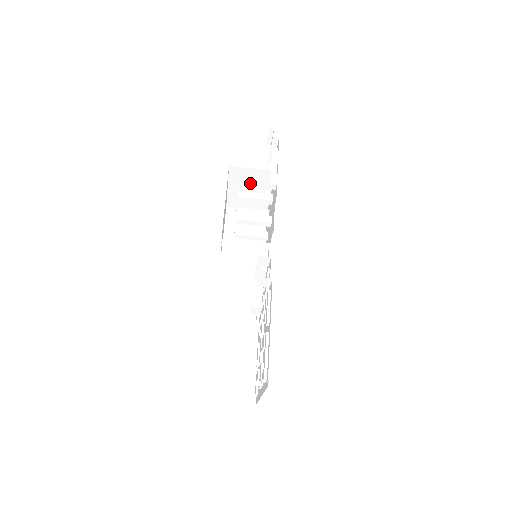
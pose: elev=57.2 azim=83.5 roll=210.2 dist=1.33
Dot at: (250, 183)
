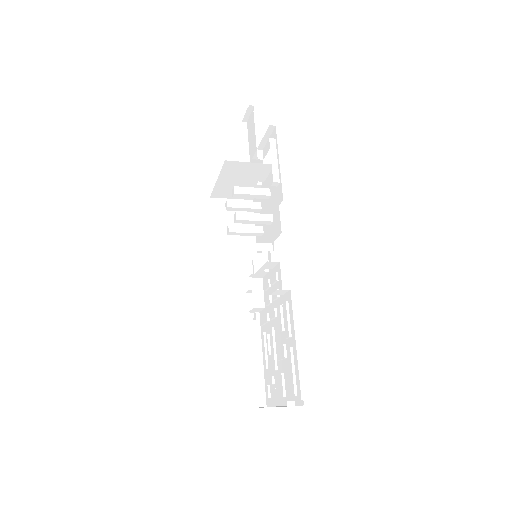
Dot at: (243, 175)
